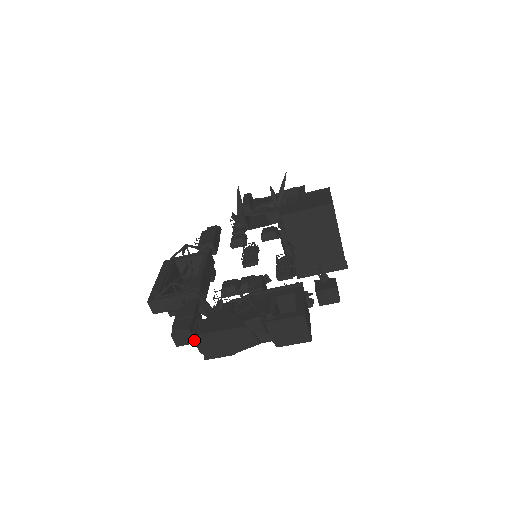
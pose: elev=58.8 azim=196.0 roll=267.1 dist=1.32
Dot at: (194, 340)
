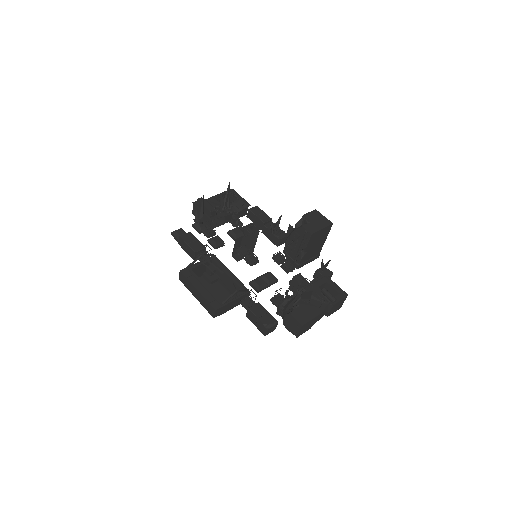
Dot at: (301, 328)
